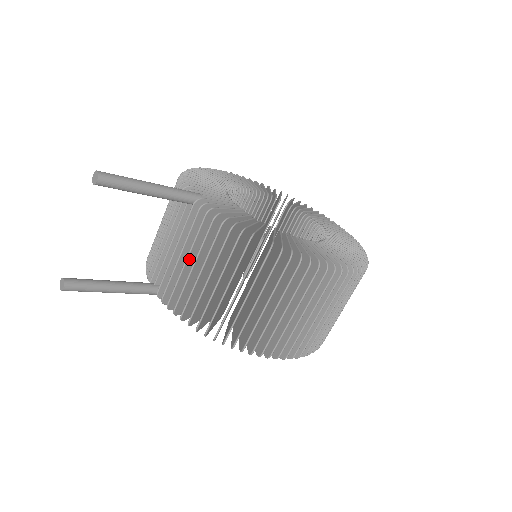
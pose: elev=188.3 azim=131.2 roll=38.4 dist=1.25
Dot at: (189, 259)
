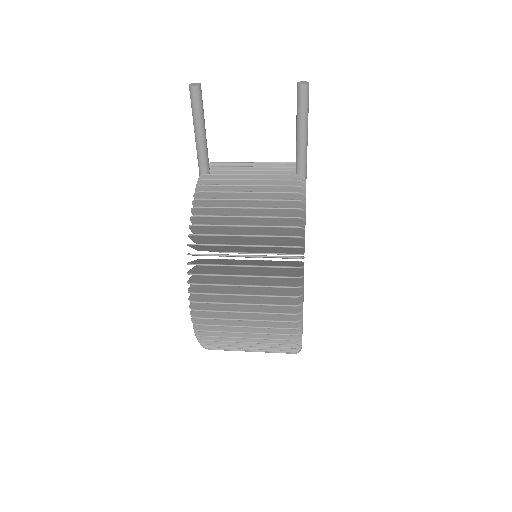
Dot at: (252, 188)
